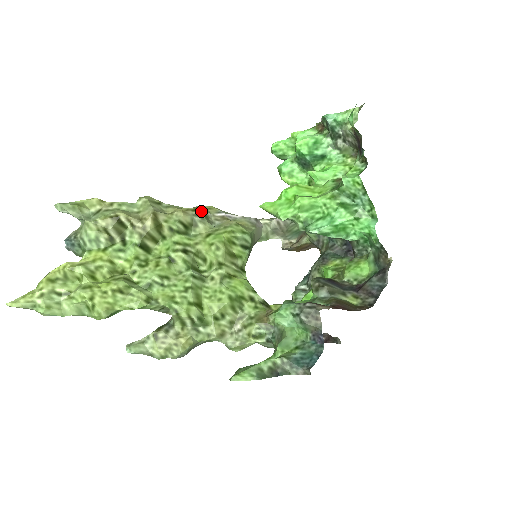
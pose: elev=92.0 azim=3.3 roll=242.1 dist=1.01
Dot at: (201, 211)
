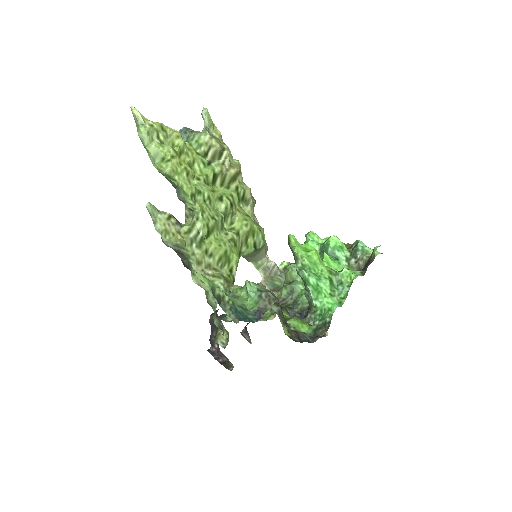
Dot at: occluded
